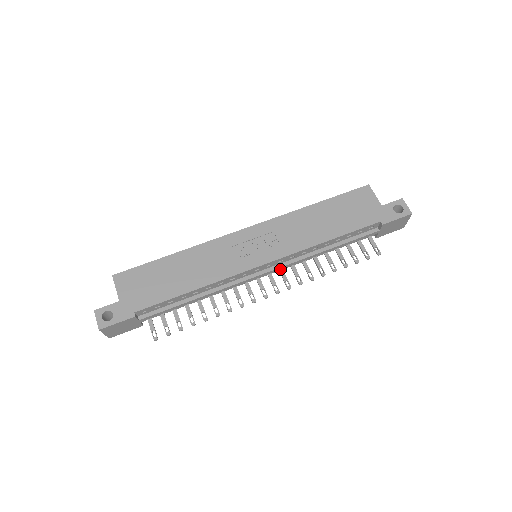
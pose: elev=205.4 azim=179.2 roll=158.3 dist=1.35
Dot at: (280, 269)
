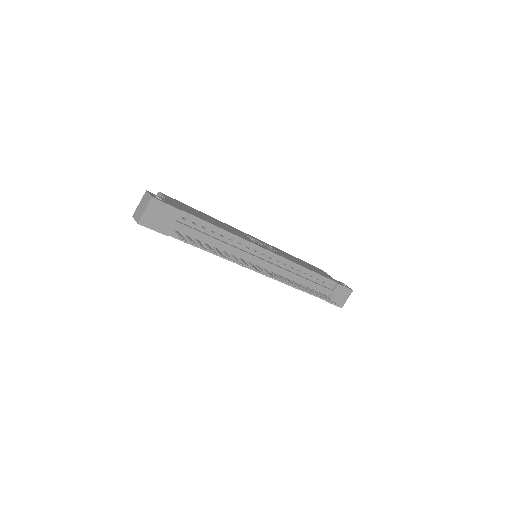
Dot at: (274, 269)
